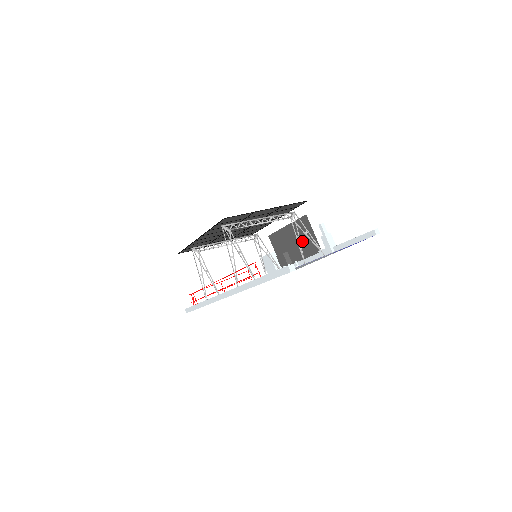
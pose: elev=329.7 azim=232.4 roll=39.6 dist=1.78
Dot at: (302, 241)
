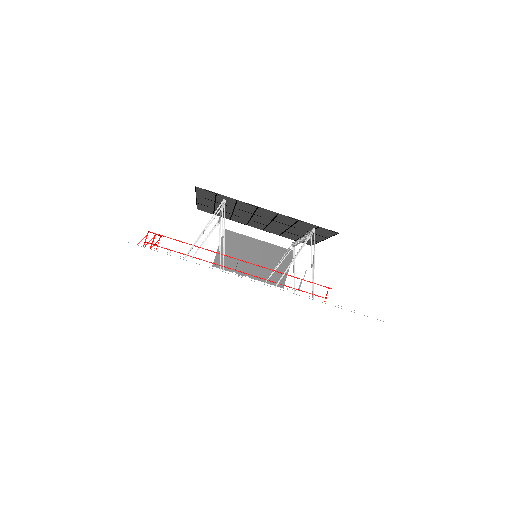
Dot at: (268, 265)
